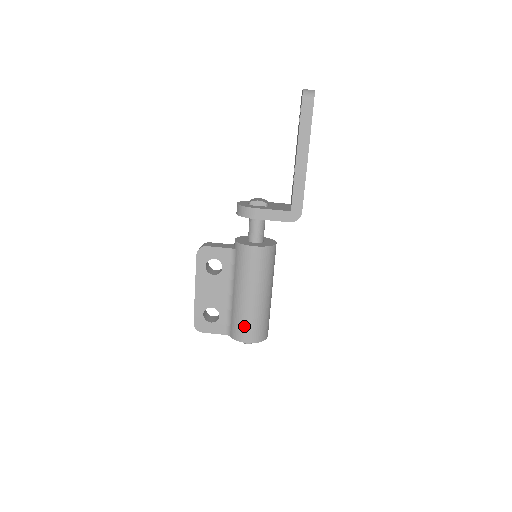
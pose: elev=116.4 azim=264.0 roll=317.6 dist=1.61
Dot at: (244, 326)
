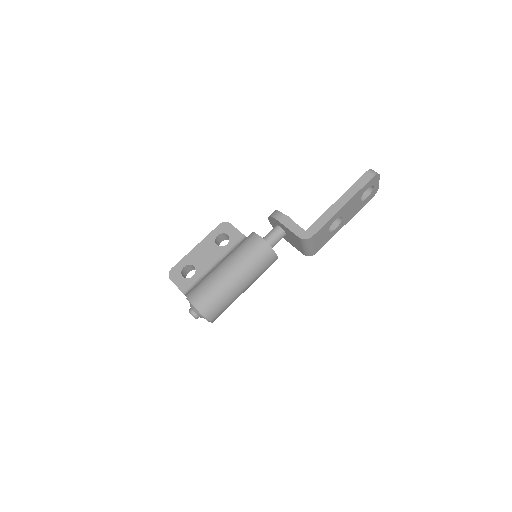
Dot at: (203, 289)
